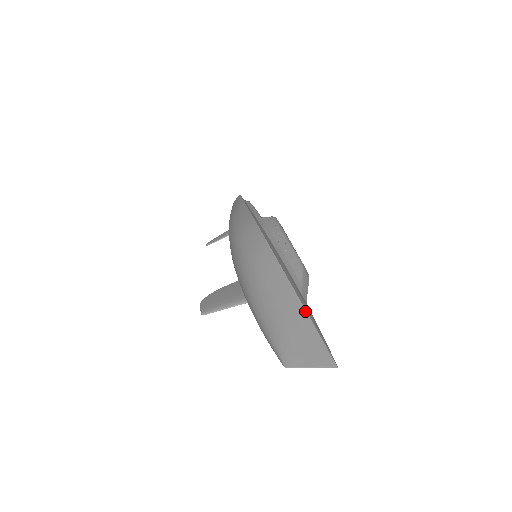
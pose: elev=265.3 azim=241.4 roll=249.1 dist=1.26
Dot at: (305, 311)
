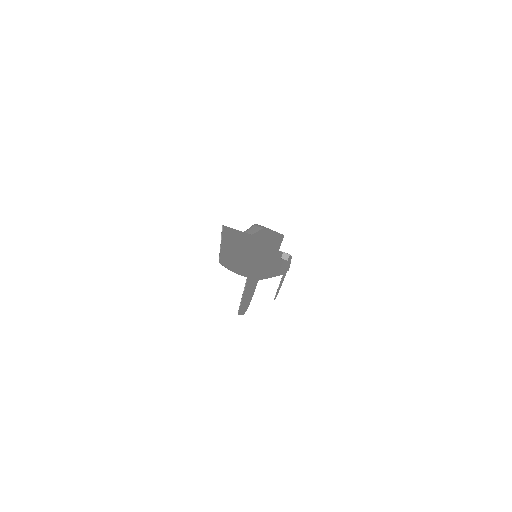
Dot at: occluded
